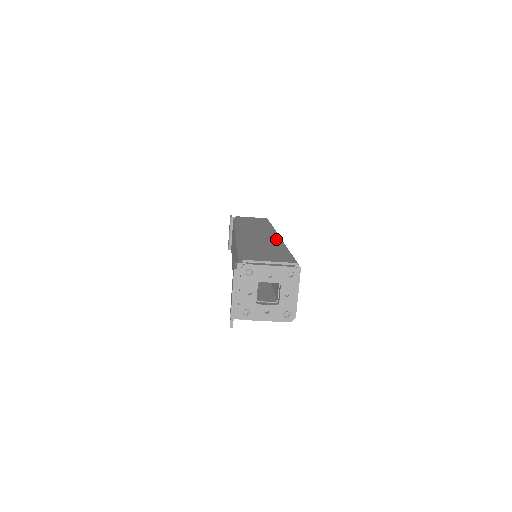
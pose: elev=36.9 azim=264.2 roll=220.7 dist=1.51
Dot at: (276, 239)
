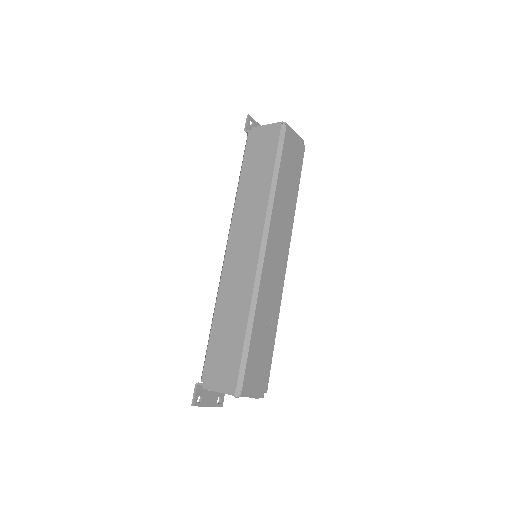
Dot at: (250, 279)
